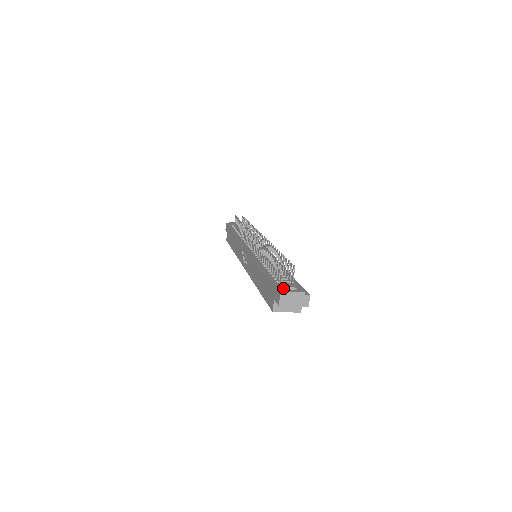
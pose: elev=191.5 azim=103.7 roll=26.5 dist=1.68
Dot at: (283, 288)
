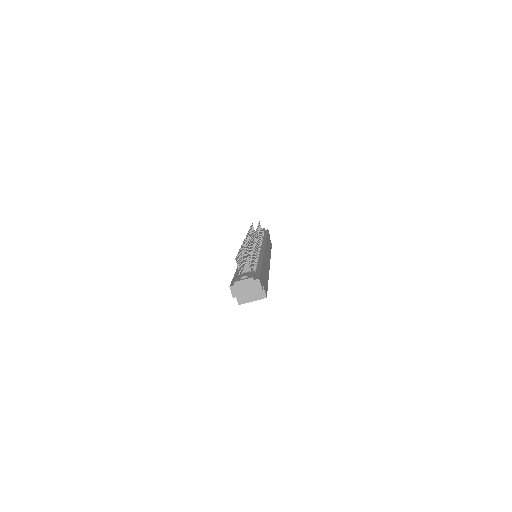
Dot at: (235, 280)
